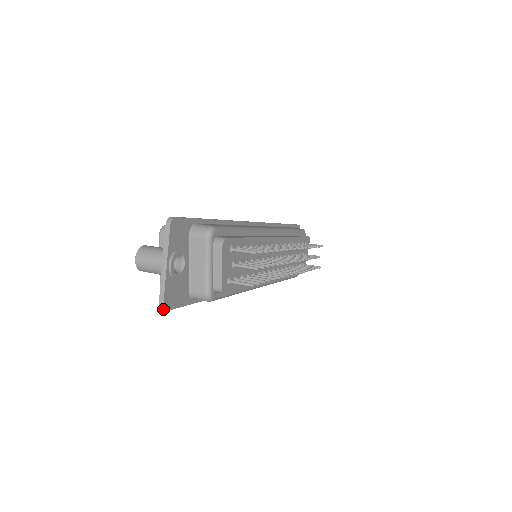
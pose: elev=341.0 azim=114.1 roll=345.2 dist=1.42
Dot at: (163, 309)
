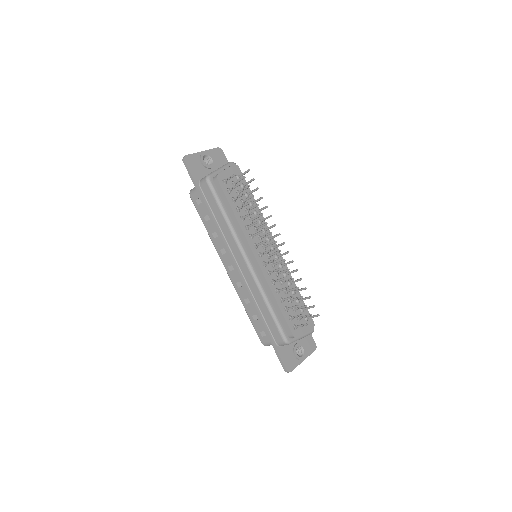
Dot at: (184, 158)
